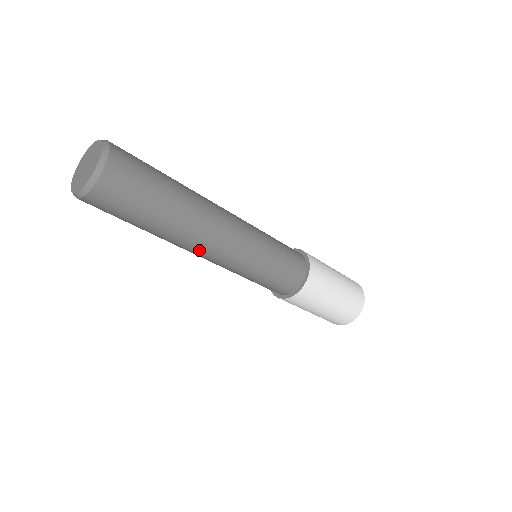
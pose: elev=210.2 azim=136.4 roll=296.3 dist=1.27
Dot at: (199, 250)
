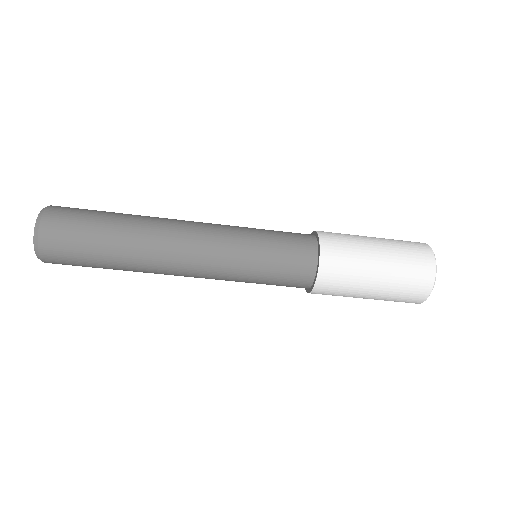
Dot at: occluded
